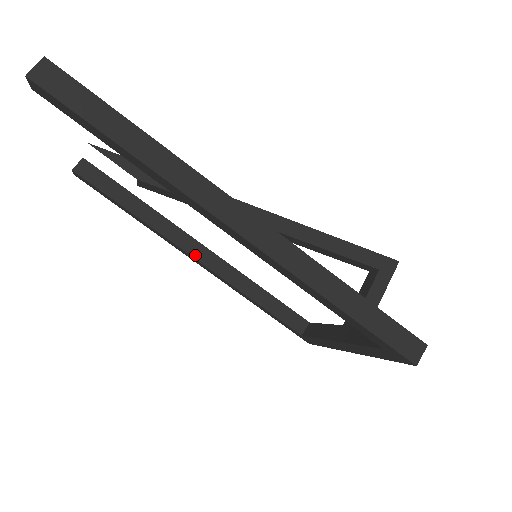
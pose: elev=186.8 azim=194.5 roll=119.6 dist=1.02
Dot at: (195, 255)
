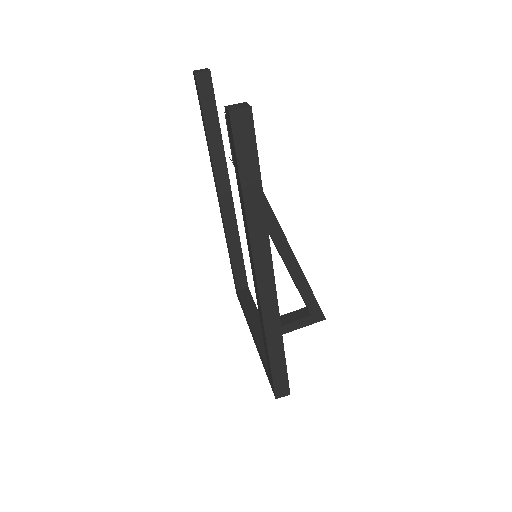
Dot at: (222, 198)
